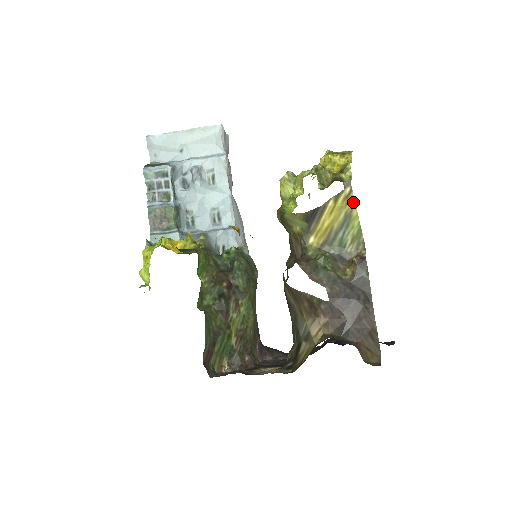
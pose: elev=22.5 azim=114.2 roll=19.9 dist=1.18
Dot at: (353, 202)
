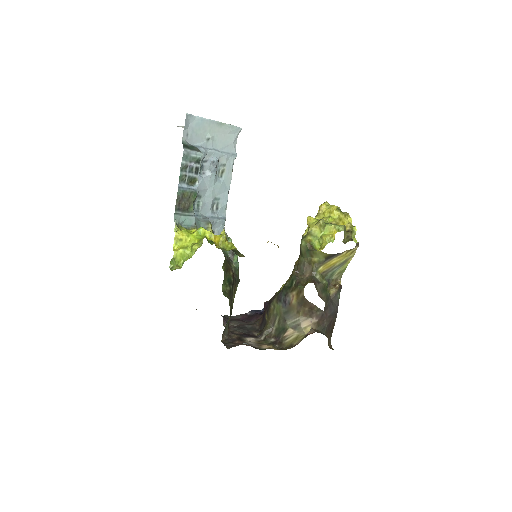
Dot at: occluded
